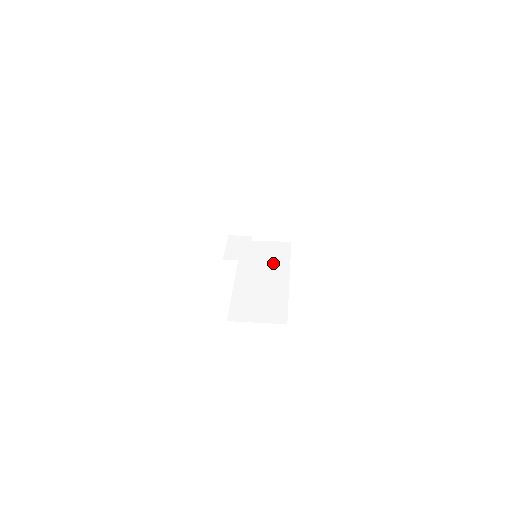
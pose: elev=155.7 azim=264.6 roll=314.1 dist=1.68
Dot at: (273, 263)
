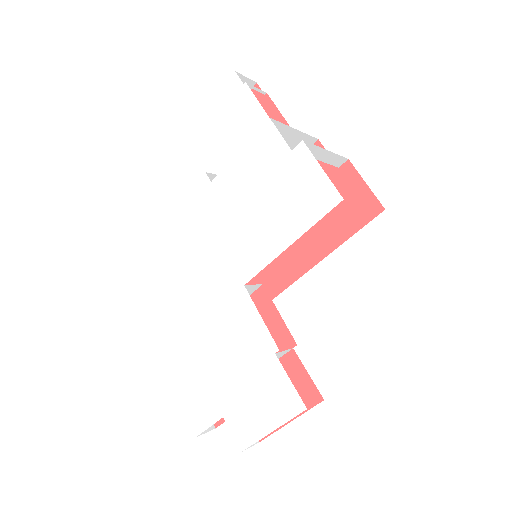
Dot at: occluded
